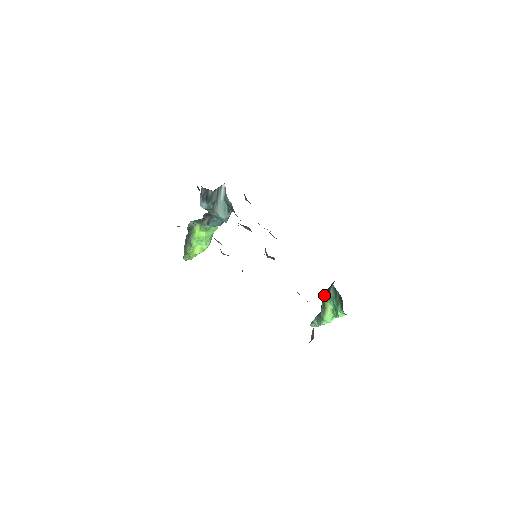
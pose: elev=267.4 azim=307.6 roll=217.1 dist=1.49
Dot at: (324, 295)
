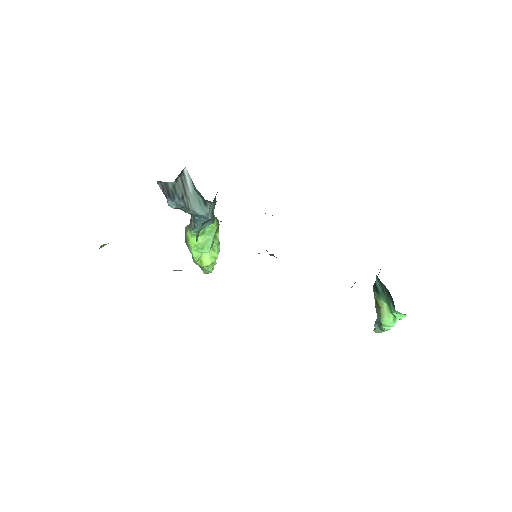
Dot at: (373, 289)
